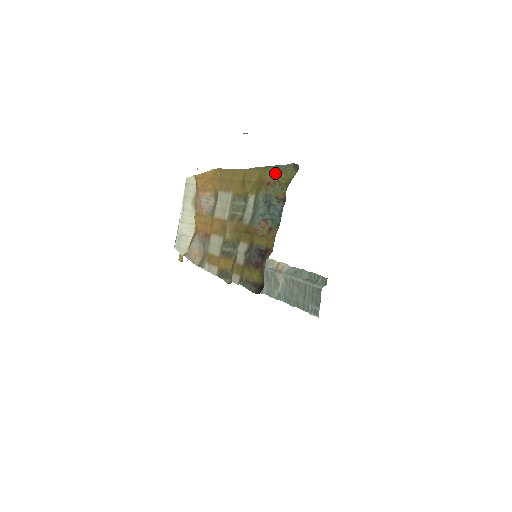
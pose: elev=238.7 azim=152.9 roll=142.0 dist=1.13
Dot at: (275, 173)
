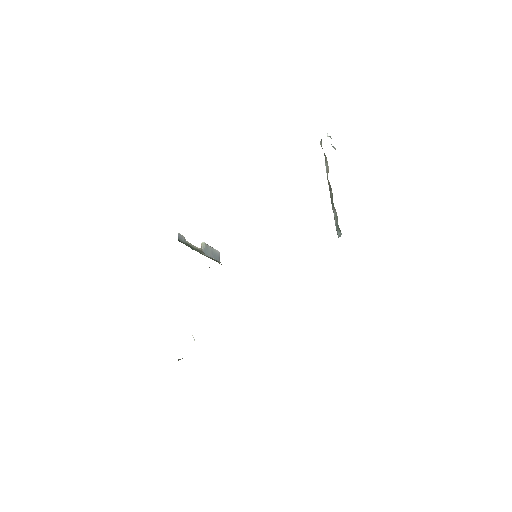
Dot at: occluded
